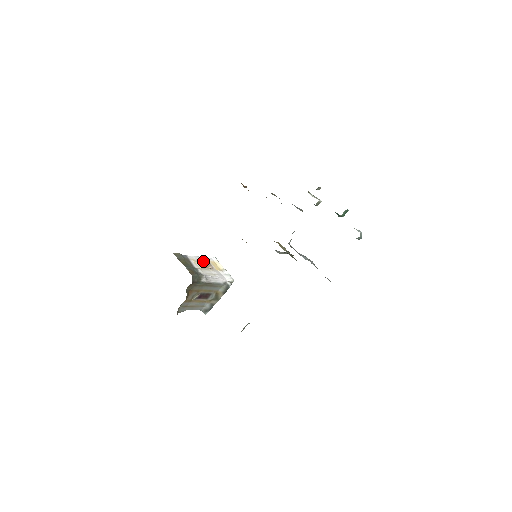
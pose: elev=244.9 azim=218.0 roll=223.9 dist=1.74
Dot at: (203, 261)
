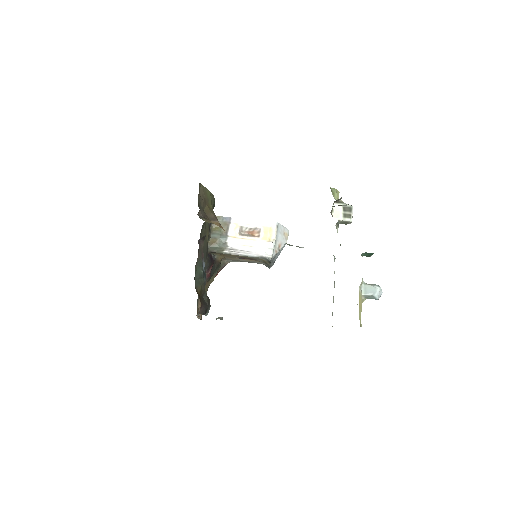
Dot at: (252, 226)
